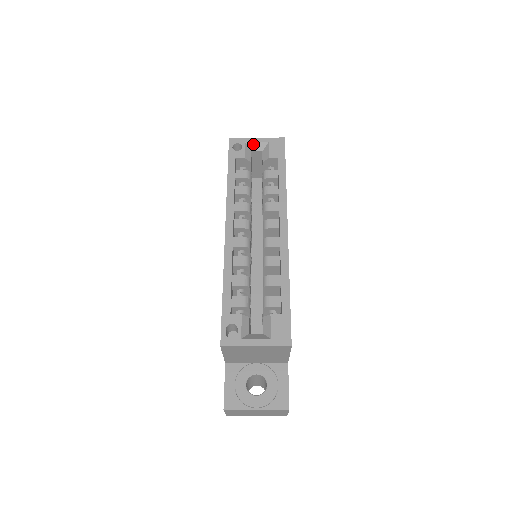
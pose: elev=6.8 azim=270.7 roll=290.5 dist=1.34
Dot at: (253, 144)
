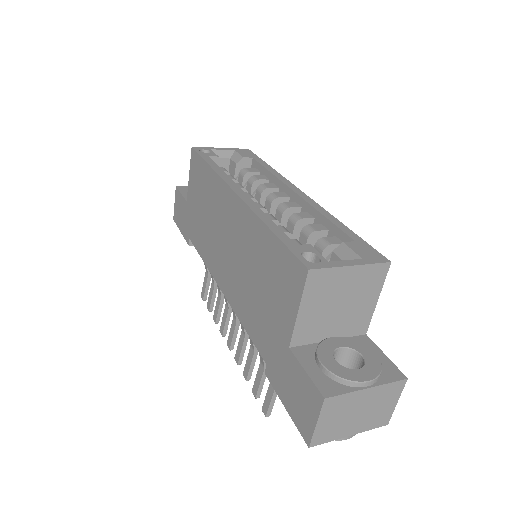
Dot at: (219, 151)
